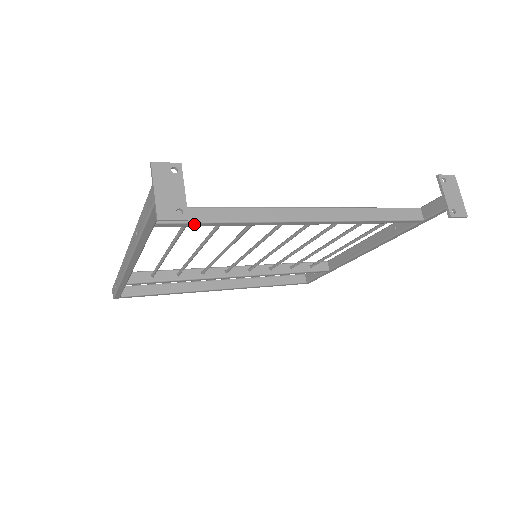
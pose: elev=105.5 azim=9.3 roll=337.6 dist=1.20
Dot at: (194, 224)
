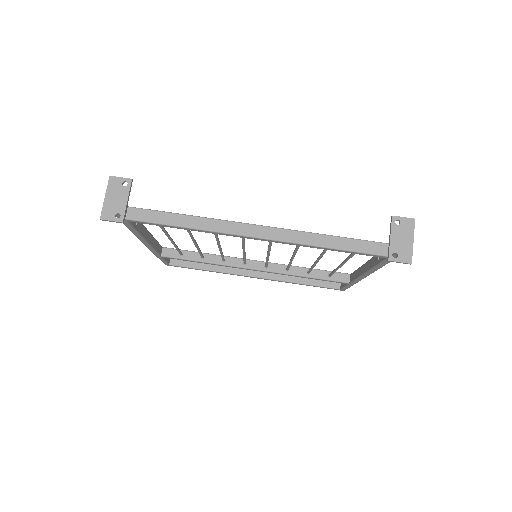
Dot at: (155, 224)
